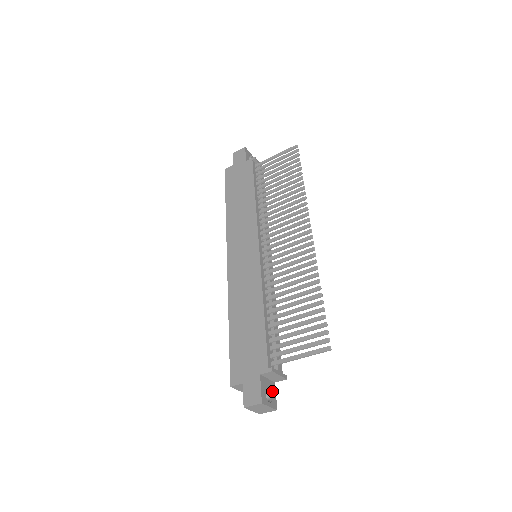
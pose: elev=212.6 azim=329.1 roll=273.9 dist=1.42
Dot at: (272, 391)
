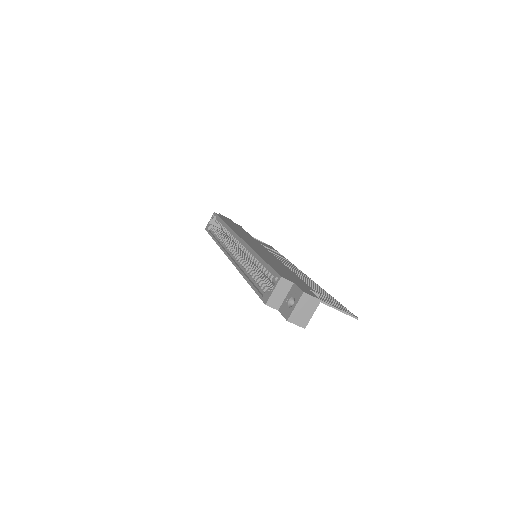
Dot at: occluded
